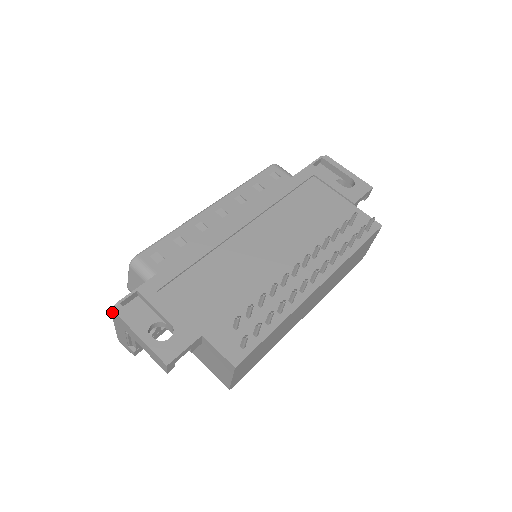
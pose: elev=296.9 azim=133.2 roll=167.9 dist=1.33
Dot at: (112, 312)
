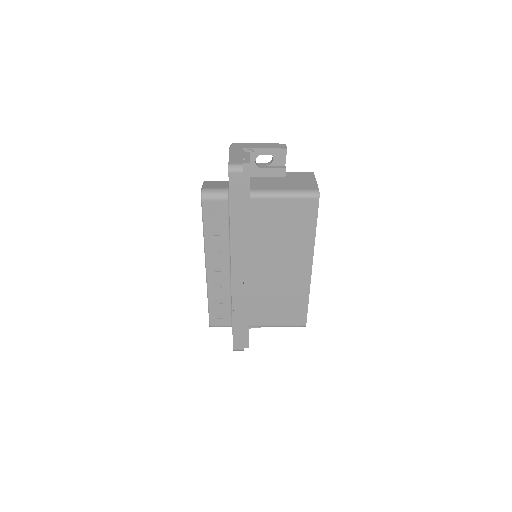
Dot at: (231, 145)
